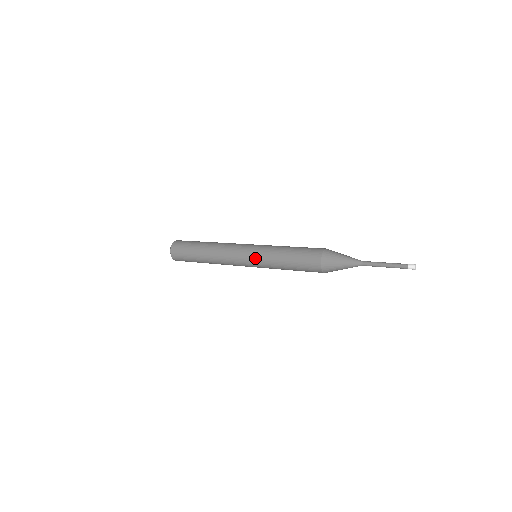
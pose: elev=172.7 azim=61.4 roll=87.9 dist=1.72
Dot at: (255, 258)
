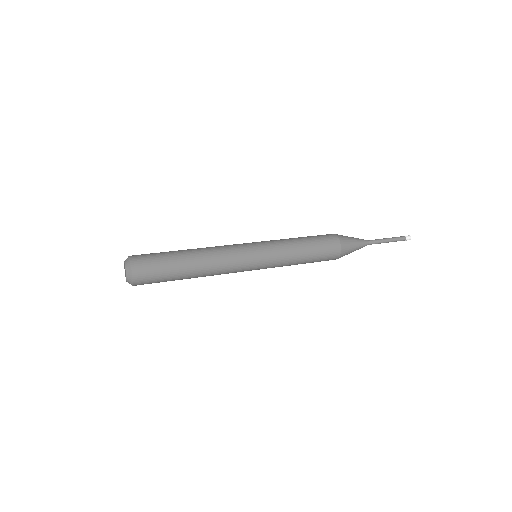
Dot at: occluded
